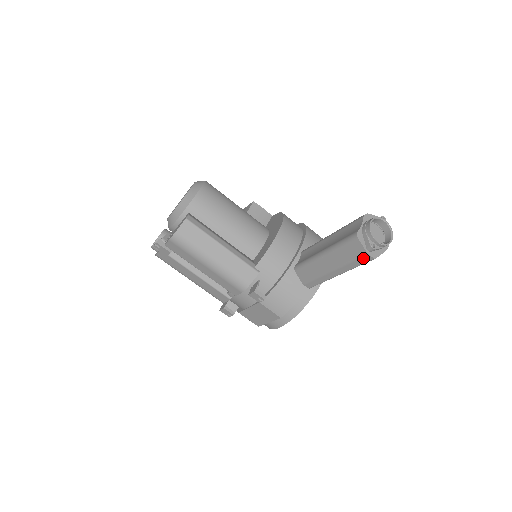
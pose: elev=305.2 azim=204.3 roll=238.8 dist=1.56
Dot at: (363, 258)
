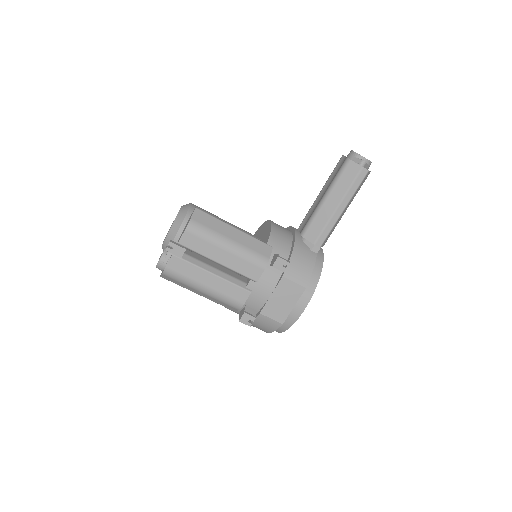
Dot at: (360, 175)
